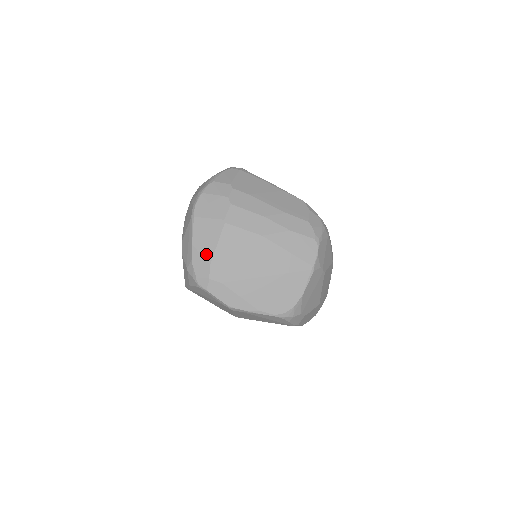
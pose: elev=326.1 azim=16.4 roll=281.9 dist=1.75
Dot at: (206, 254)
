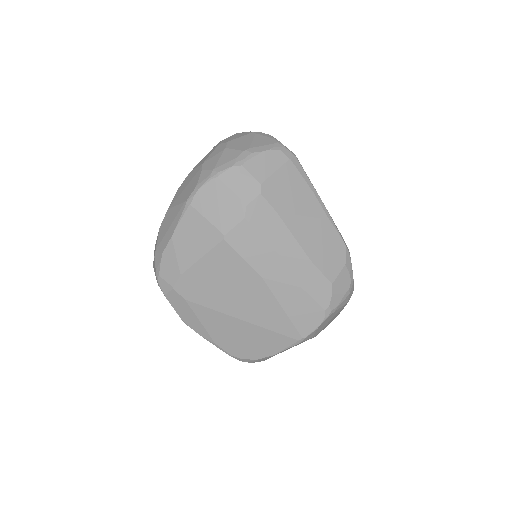
Dot at: (182, 260)
